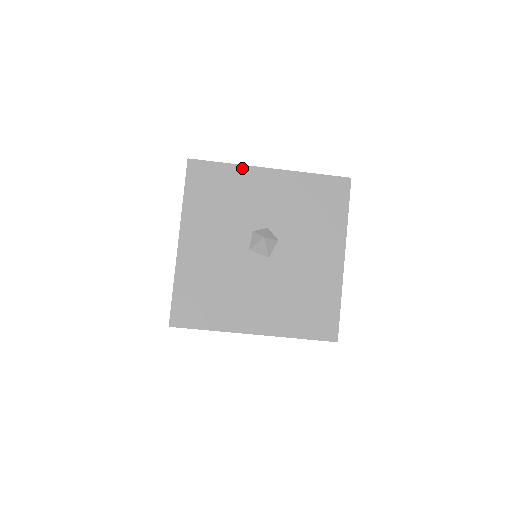
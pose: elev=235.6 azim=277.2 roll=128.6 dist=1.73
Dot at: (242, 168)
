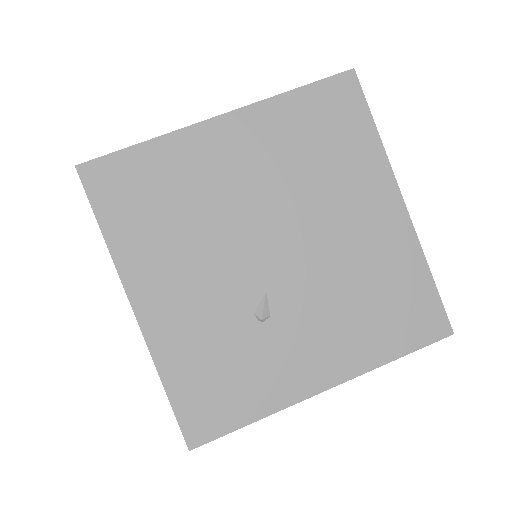
Dot at: occluded
